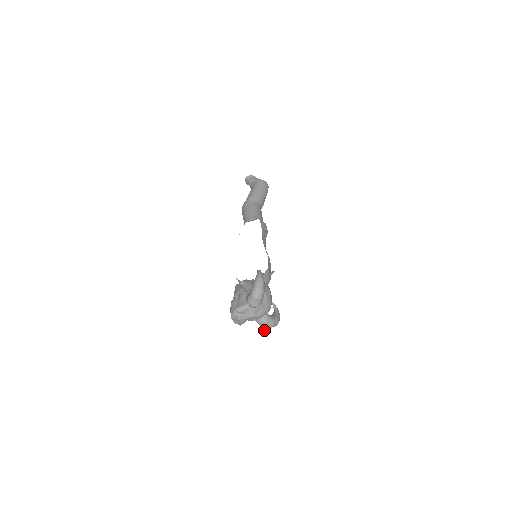
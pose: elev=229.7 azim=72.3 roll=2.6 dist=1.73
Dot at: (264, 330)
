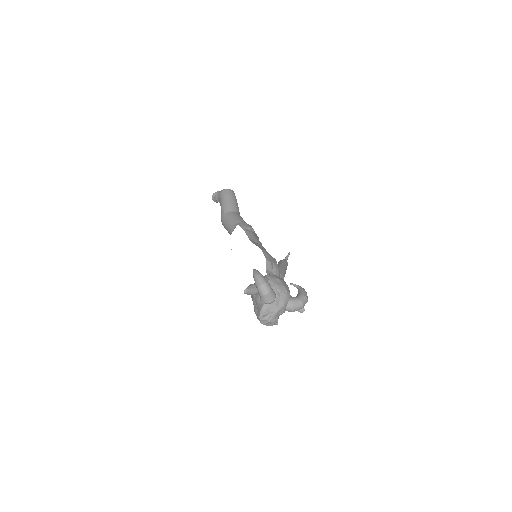
Dot at: (302, 312)
